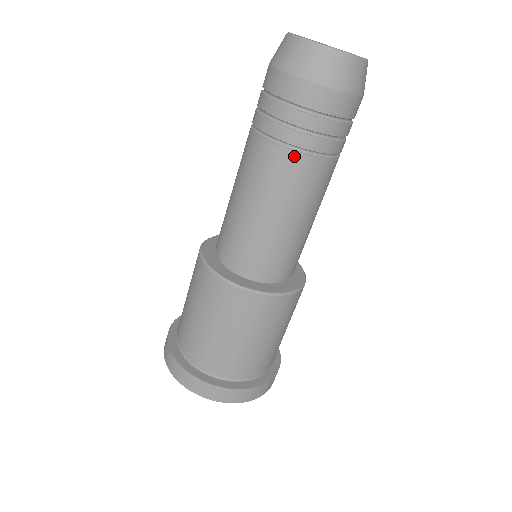
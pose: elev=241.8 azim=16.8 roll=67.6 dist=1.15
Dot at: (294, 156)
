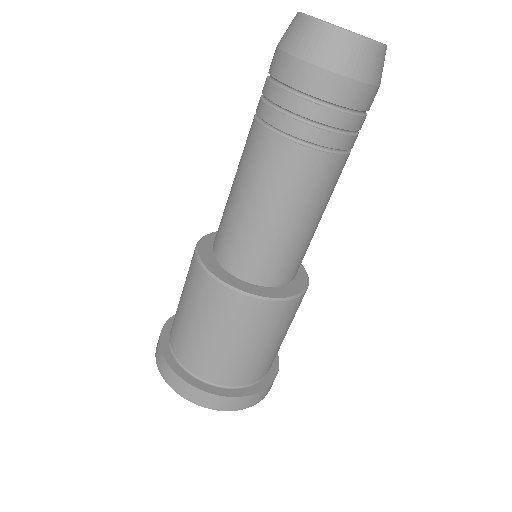
Dot at: (283, 144)
